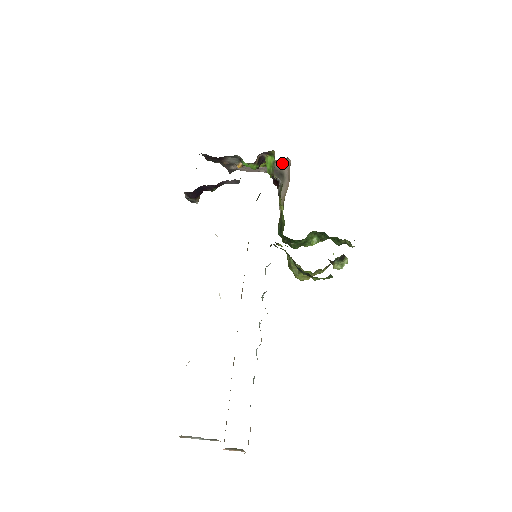
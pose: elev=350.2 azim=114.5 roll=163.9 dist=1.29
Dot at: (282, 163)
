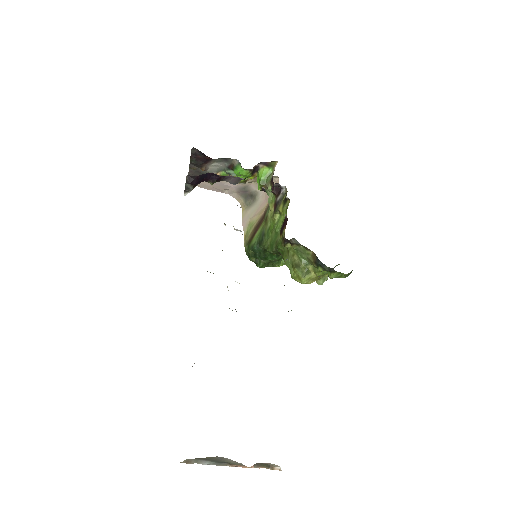
Dot at: occluded
